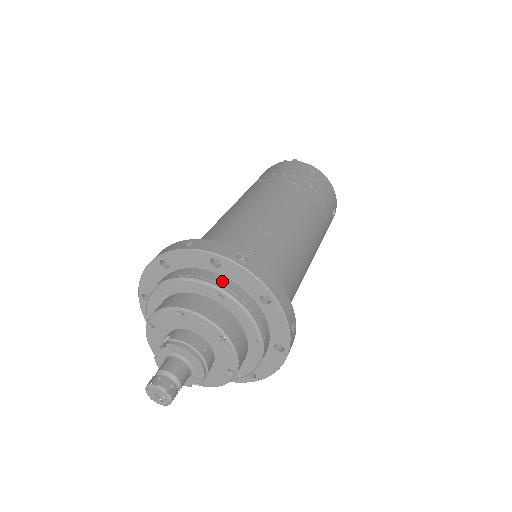
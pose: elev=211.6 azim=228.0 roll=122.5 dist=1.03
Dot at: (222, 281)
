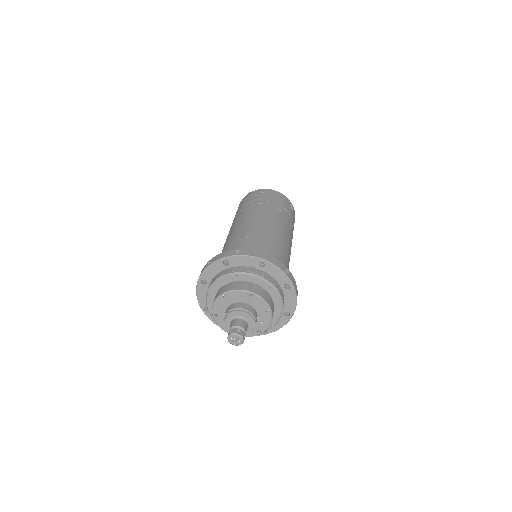
Dot at: (234, 269)
